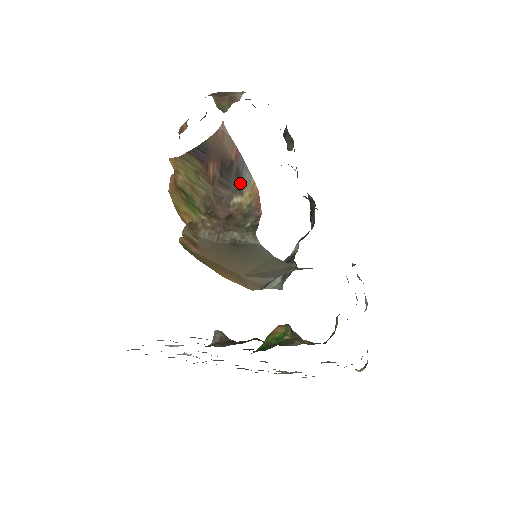
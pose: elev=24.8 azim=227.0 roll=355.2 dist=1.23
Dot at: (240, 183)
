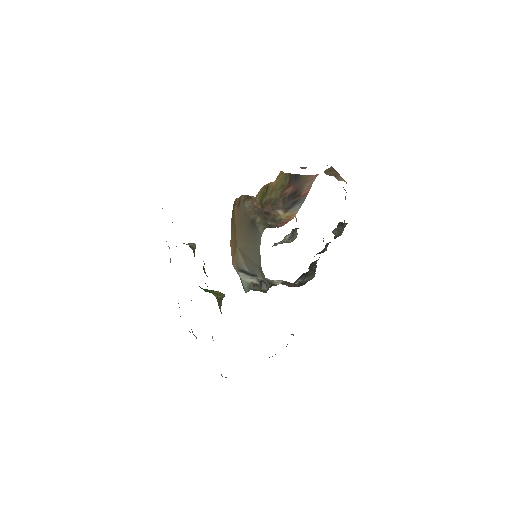
Dot at: (291, 207)
